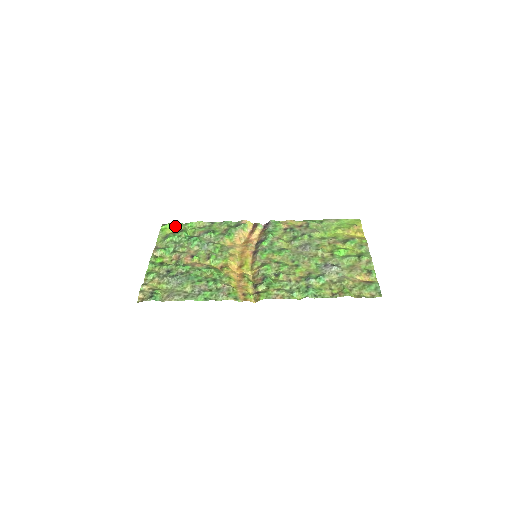
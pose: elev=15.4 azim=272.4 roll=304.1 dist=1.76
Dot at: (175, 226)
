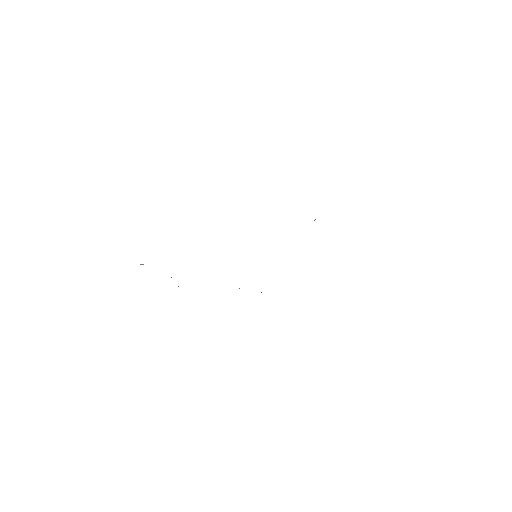
Dot at: occluded
